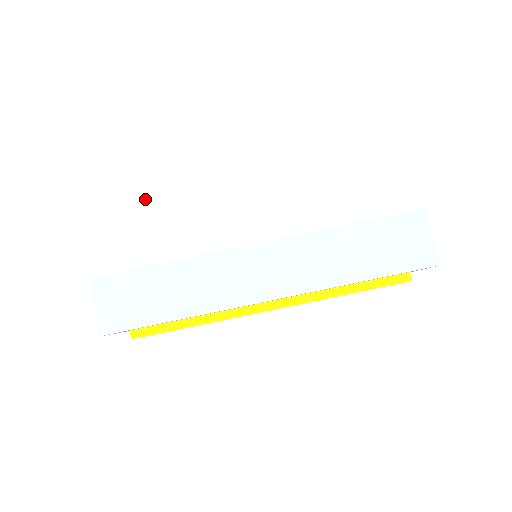
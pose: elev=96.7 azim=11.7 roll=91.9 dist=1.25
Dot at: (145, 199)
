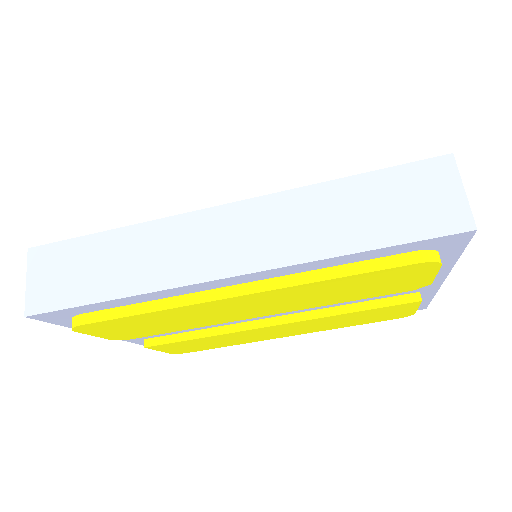
Dot at: (101, 160)
